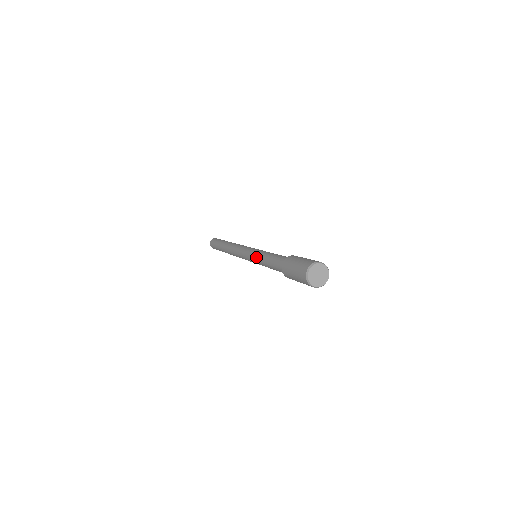
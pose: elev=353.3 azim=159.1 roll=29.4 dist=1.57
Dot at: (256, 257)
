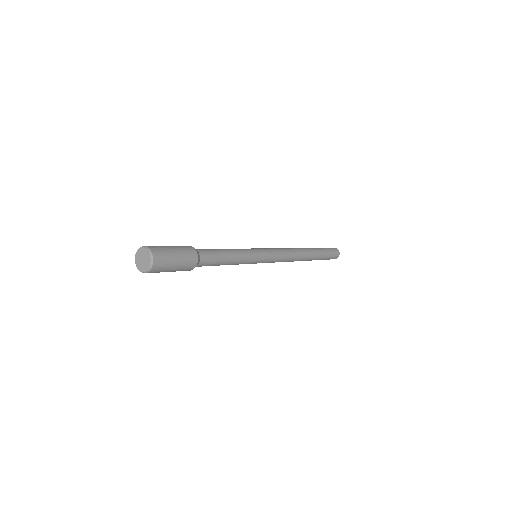
Dot at: occluded
